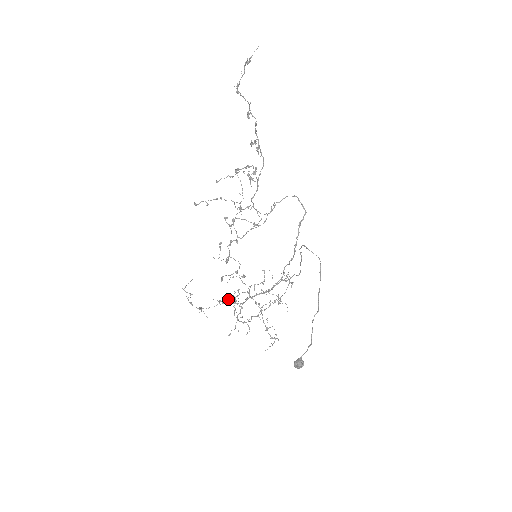
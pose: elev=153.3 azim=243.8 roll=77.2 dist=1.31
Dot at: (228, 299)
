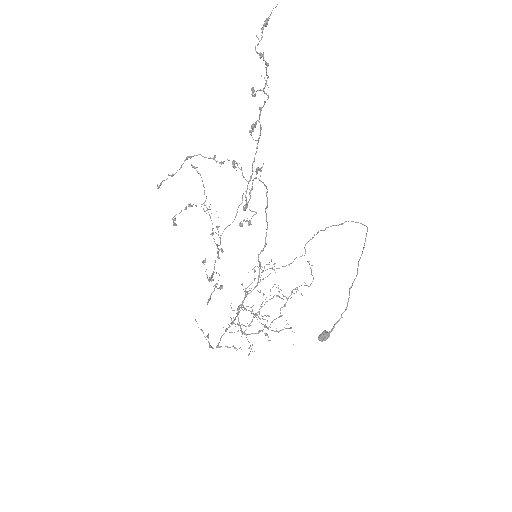
Dot at: occluded
